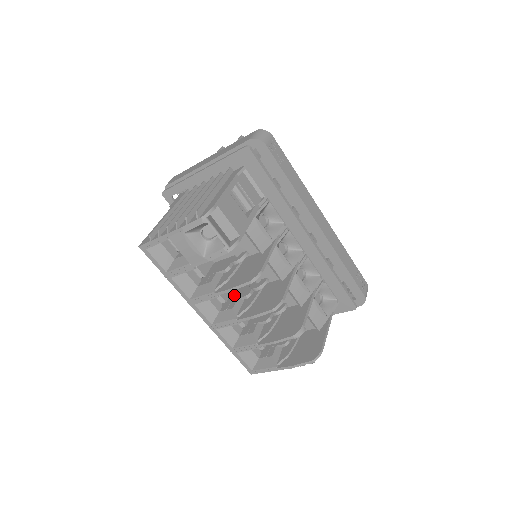
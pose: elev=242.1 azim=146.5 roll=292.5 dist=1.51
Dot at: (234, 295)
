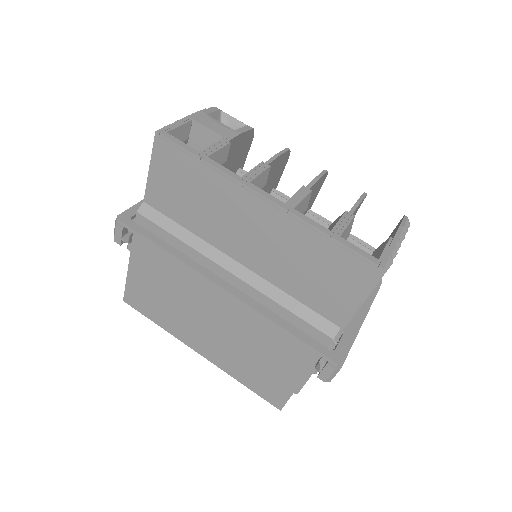
Dot at: occluded
